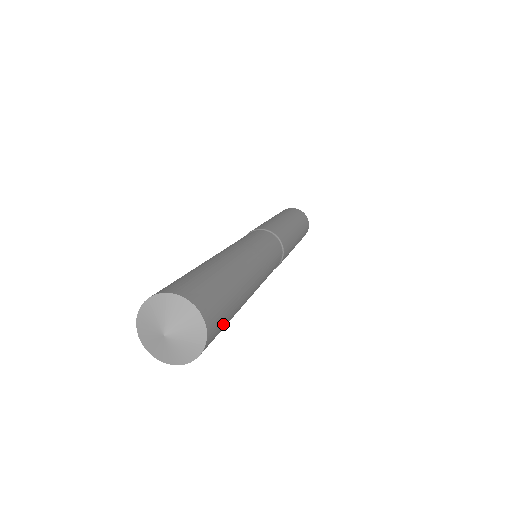
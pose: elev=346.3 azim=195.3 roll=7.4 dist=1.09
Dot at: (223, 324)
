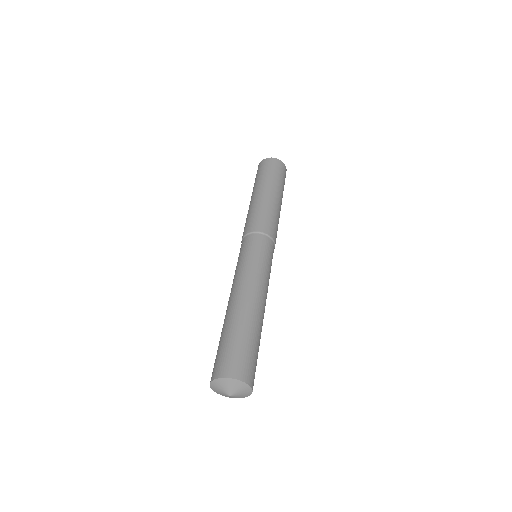
Dot at: occluded
